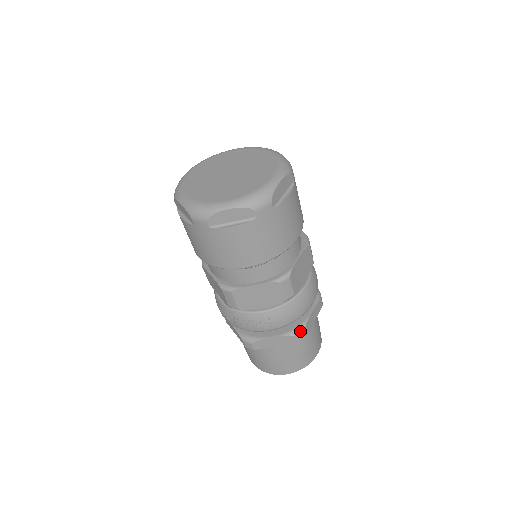
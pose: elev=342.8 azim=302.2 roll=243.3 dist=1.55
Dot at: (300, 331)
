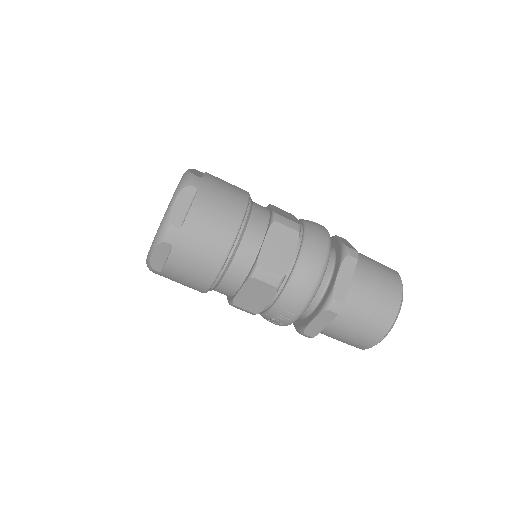
Dot at: (330, 302)
